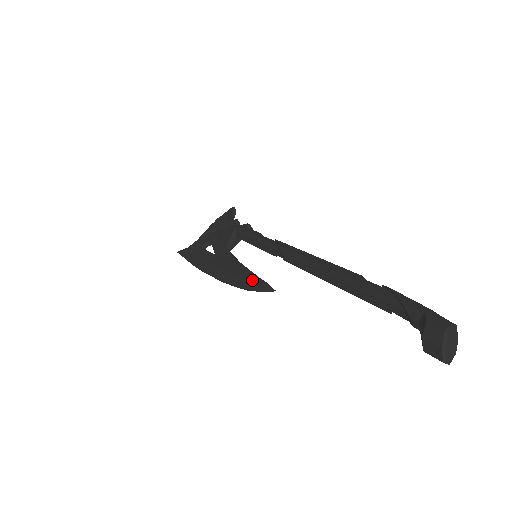
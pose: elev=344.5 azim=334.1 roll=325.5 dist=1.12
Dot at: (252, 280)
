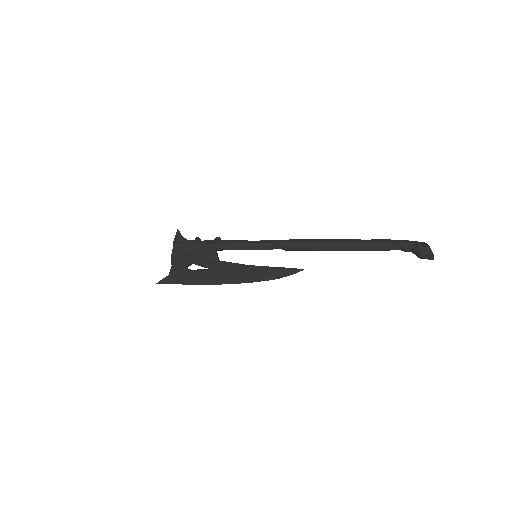
Dot at: (278, 271)
